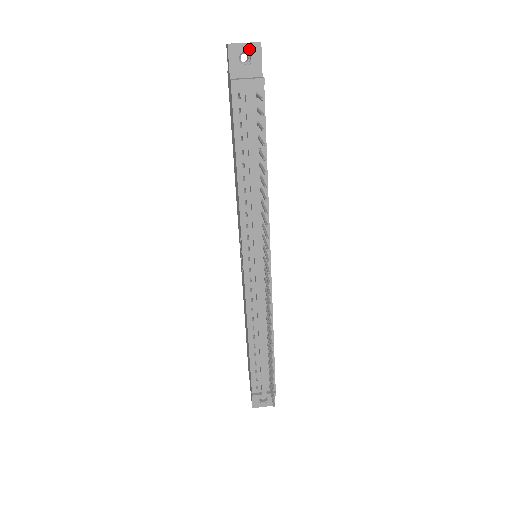
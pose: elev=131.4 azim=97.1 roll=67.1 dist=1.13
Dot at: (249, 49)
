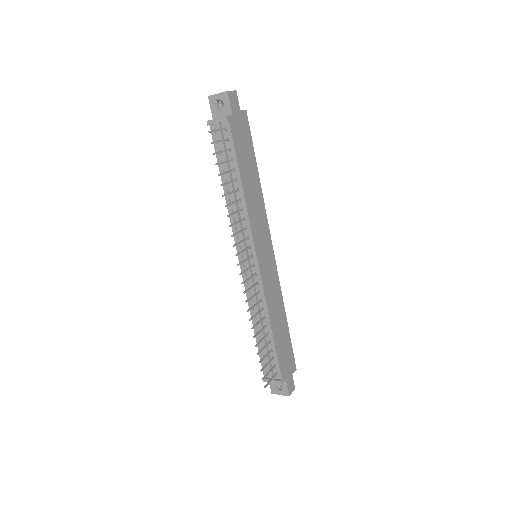
Dot at: (221, 97)
